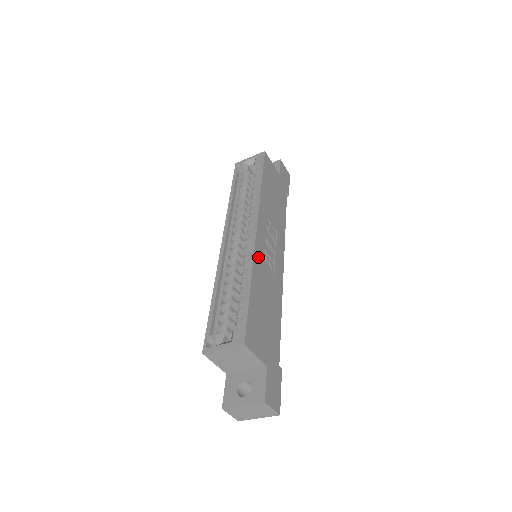
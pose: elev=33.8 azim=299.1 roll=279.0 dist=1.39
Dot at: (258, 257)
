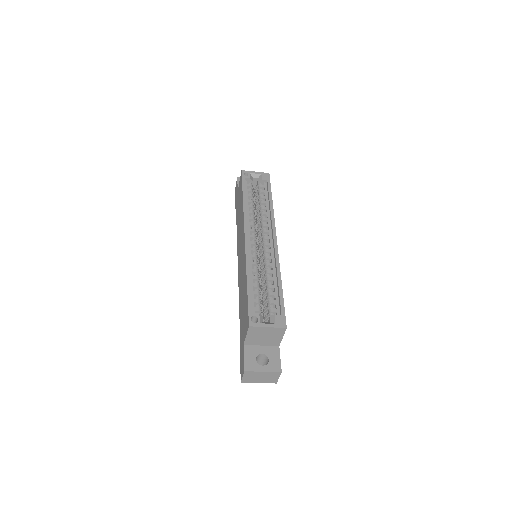
Dot at: occluded
